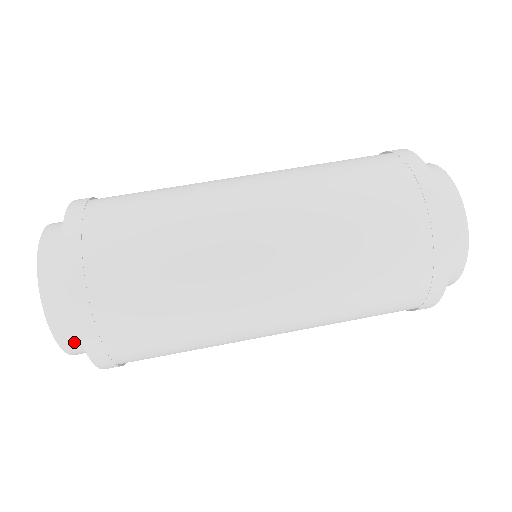
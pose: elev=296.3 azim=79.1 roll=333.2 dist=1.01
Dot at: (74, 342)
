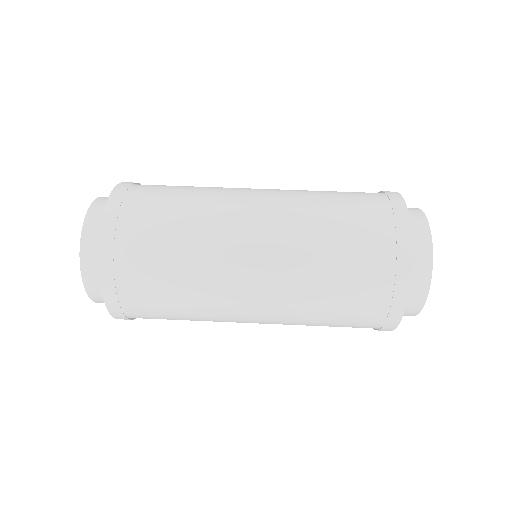
Dot at: (100, 296)
